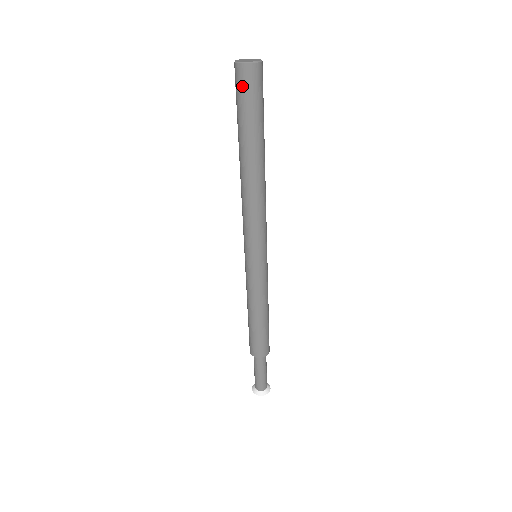
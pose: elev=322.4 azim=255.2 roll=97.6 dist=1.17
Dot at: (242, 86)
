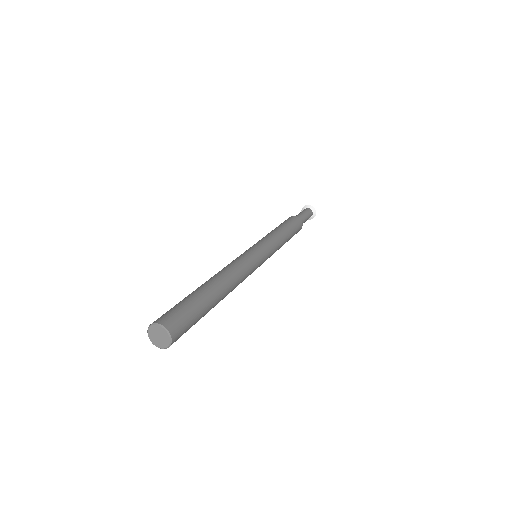
Dot at: occluded
